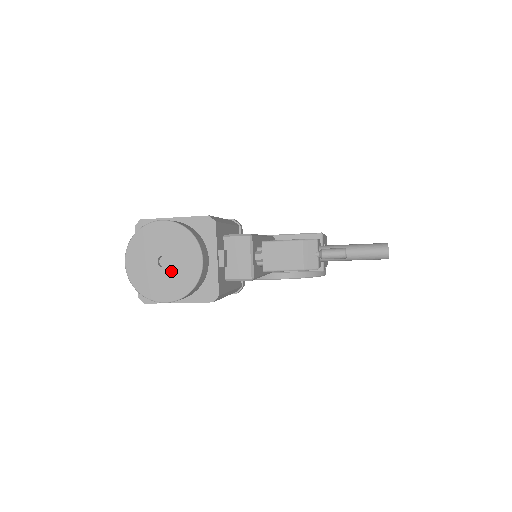
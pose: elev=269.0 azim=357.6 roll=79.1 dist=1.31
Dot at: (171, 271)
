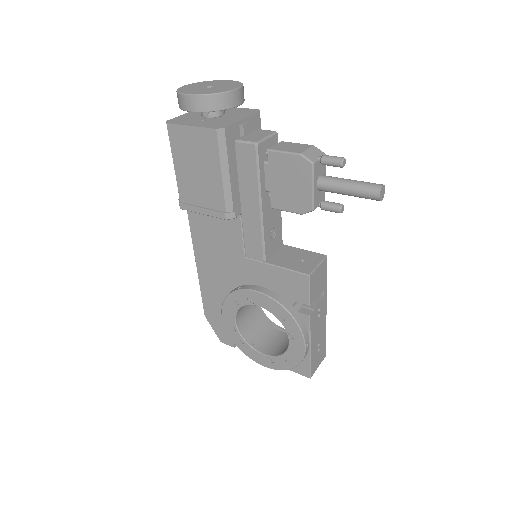
Dot at: (210, 89)
